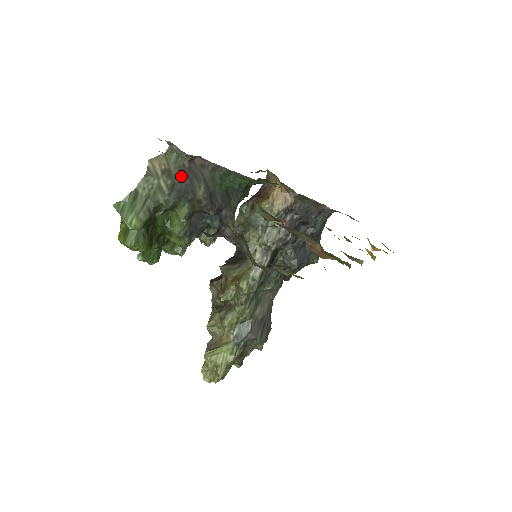
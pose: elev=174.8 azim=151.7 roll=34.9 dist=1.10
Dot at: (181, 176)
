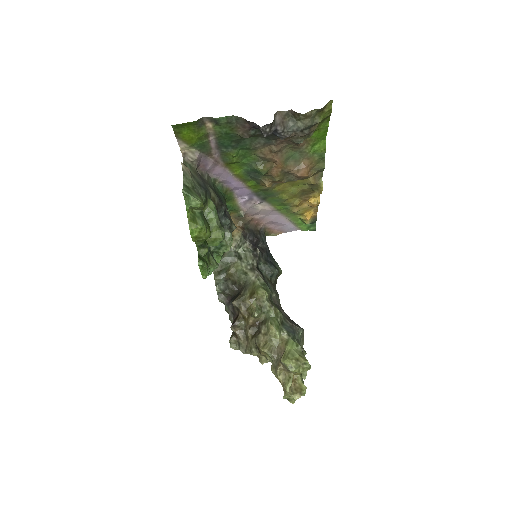
Dot at: (198, 179)
